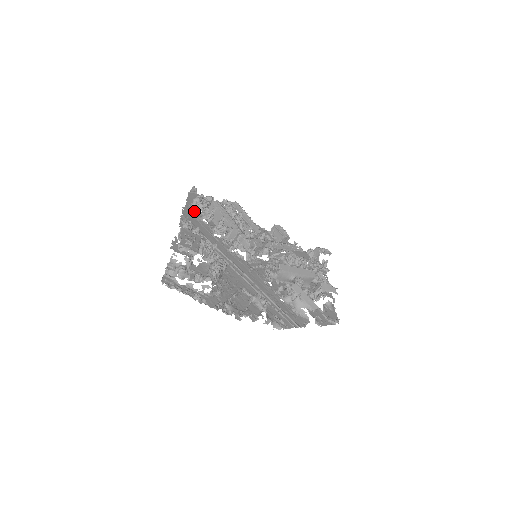
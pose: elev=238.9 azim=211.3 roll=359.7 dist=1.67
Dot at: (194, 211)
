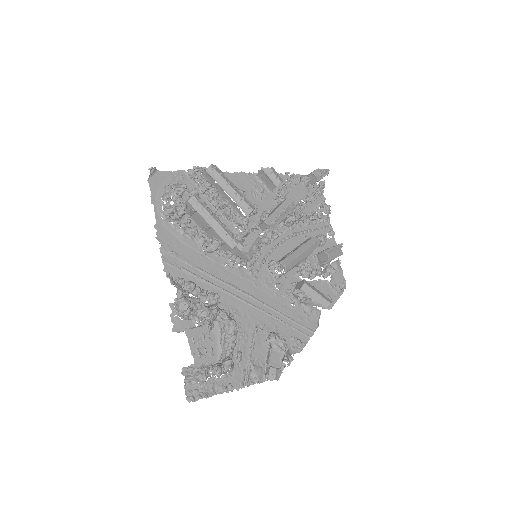
Dot at: (169, 222)
